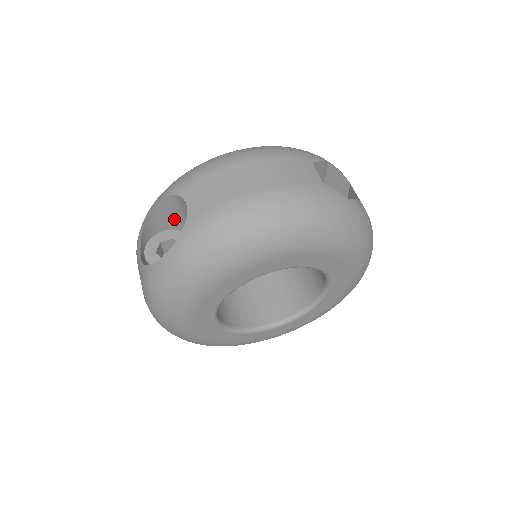
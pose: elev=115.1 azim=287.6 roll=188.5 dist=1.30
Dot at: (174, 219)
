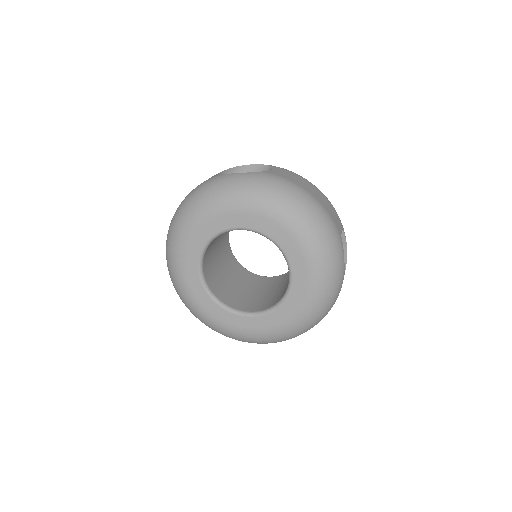
Dot at: occluded
